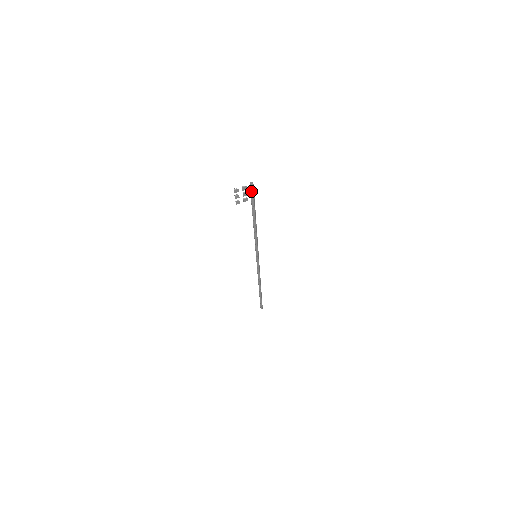
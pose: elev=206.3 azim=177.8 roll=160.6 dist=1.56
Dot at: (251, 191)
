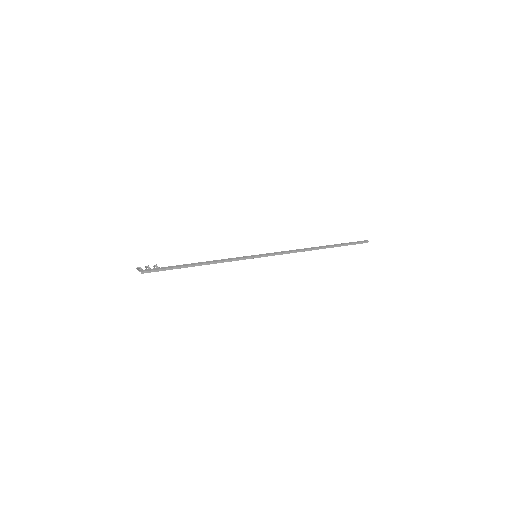
Dot at: (154, 269)
